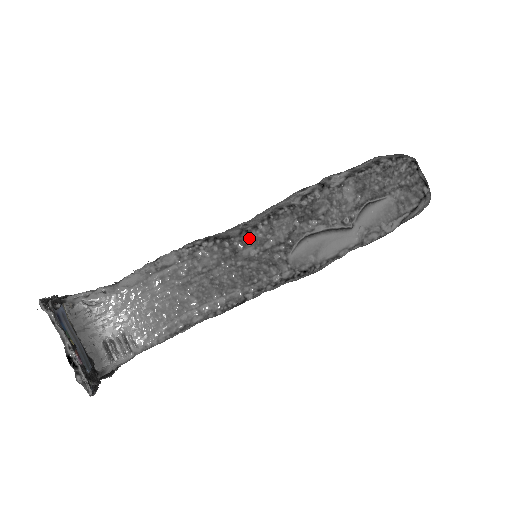
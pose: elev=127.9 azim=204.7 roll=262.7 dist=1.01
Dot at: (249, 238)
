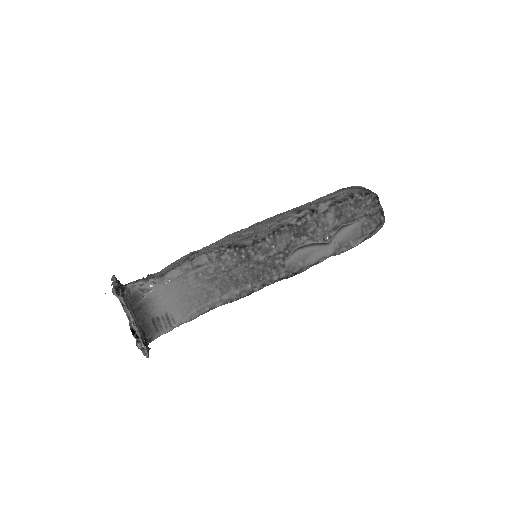
Dot at: (259, 247)
